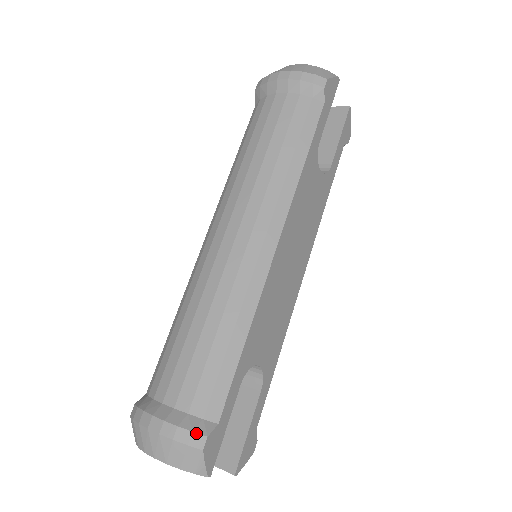
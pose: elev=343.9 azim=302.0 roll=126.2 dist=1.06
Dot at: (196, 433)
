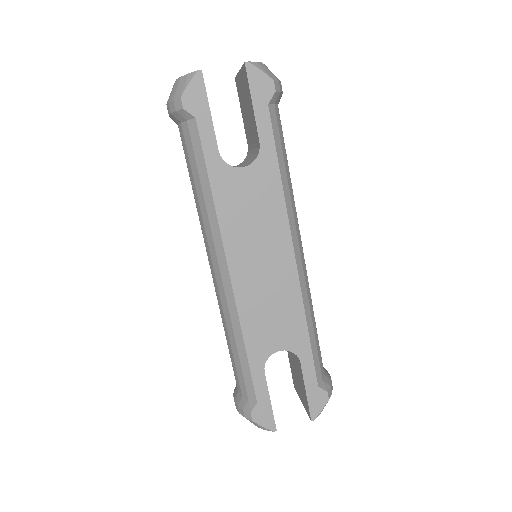
Dot at: (245, 411)
